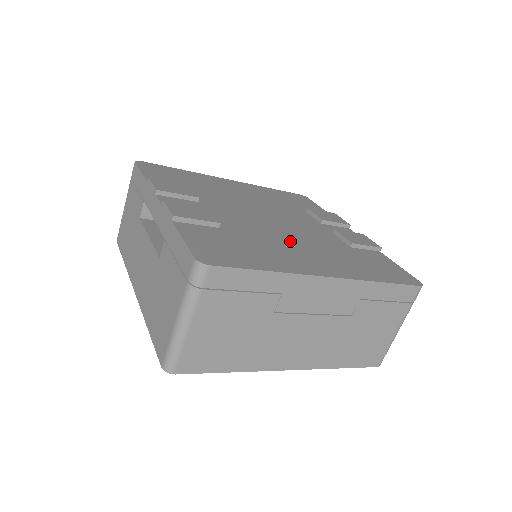
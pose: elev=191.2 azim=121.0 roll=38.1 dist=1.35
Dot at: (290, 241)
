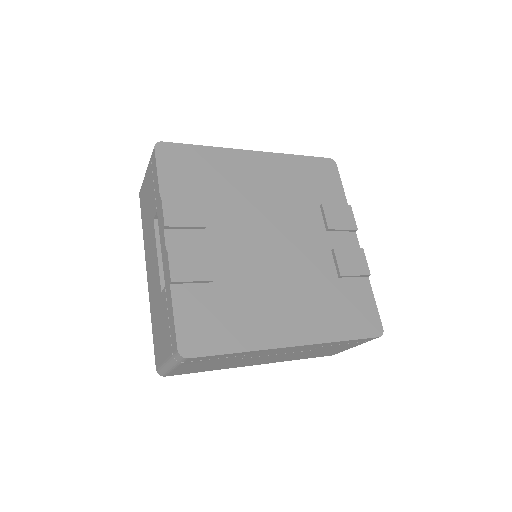
Dot at: (277, 286)
